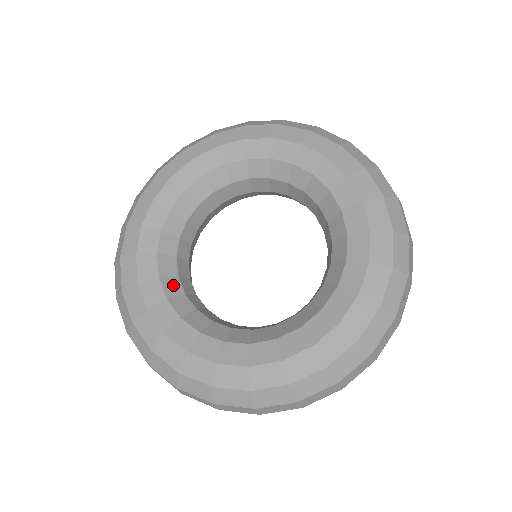
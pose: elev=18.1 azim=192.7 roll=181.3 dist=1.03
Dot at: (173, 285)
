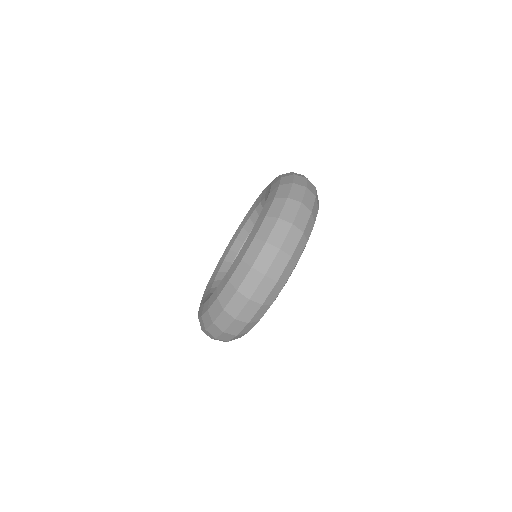
Dot at: occluded
